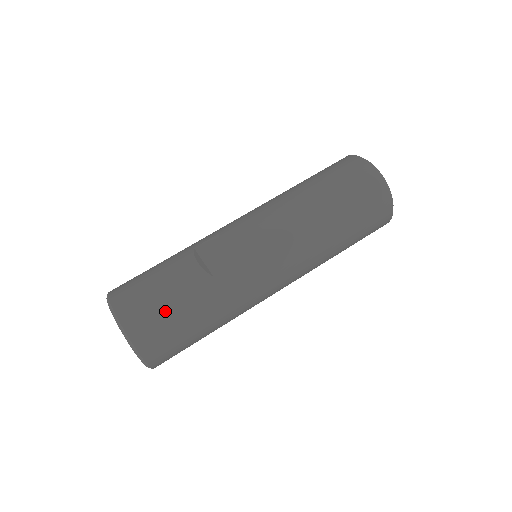
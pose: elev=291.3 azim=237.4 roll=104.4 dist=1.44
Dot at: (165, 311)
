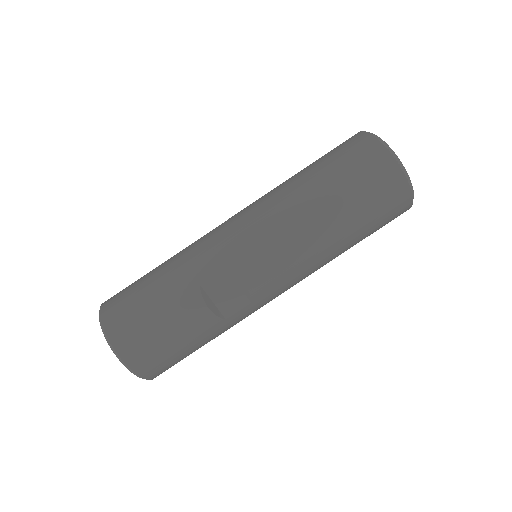
Dot at: (178, 354)
